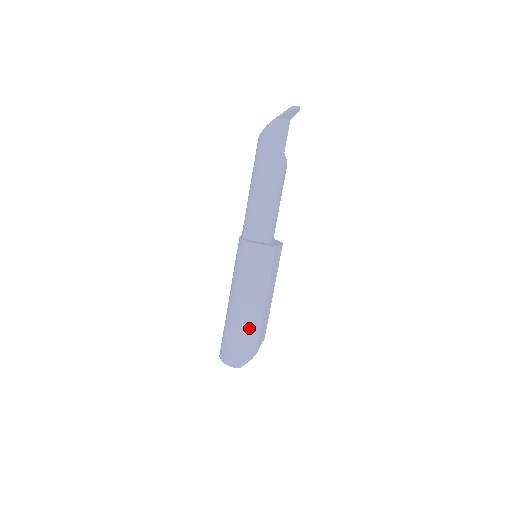
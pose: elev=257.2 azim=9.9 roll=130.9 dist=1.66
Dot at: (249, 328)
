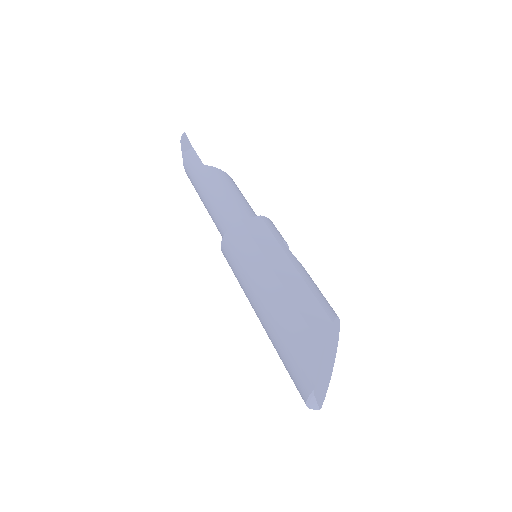
Dot at: (280, 323)
